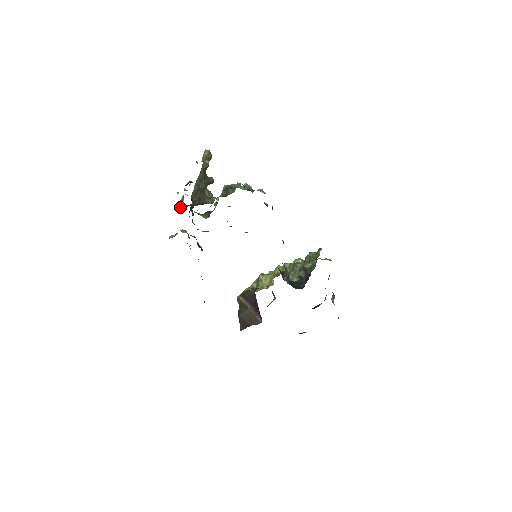
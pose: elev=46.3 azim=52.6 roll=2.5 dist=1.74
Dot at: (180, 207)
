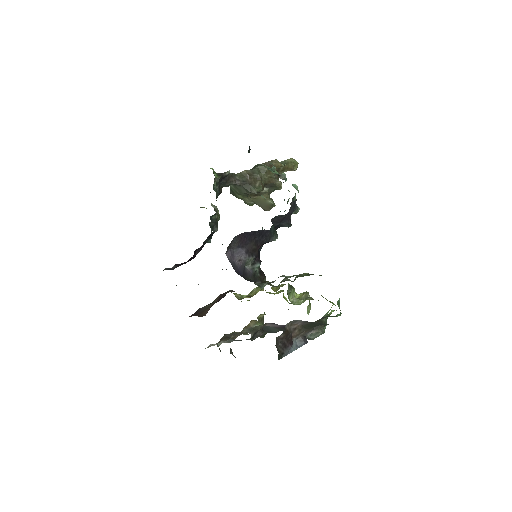
Dot at: (233, 192)
